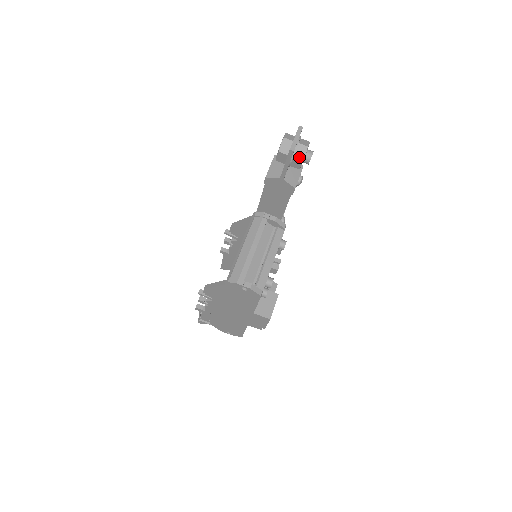
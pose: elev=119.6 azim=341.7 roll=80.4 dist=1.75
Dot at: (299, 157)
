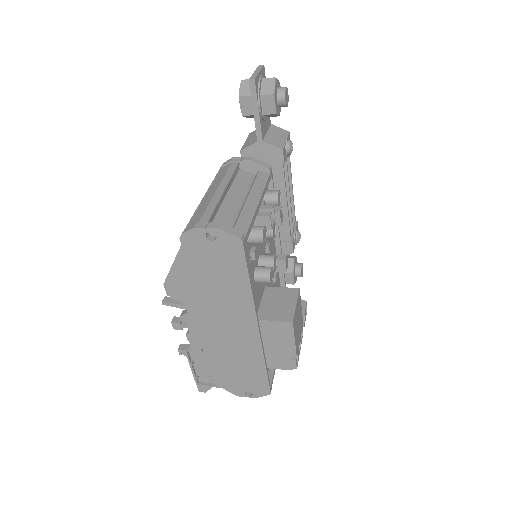
Dot at: (267, 92)
